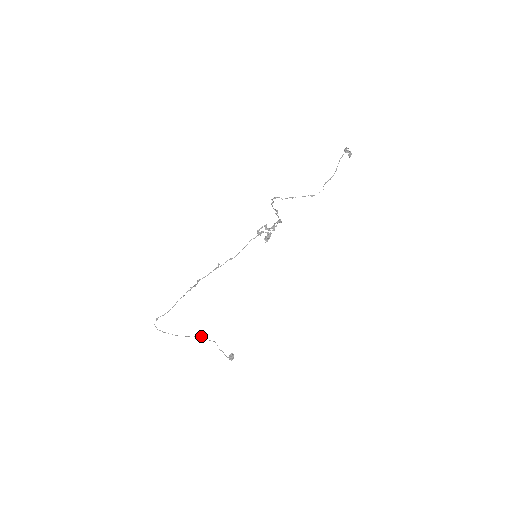
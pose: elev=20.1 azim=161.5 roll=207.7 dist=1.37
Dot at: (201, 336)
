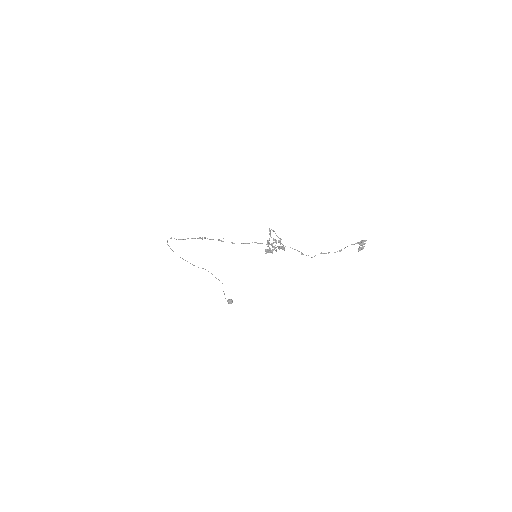
Dot at: occluded
